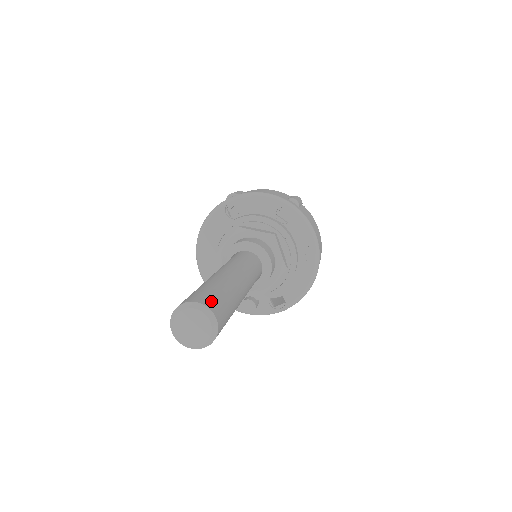
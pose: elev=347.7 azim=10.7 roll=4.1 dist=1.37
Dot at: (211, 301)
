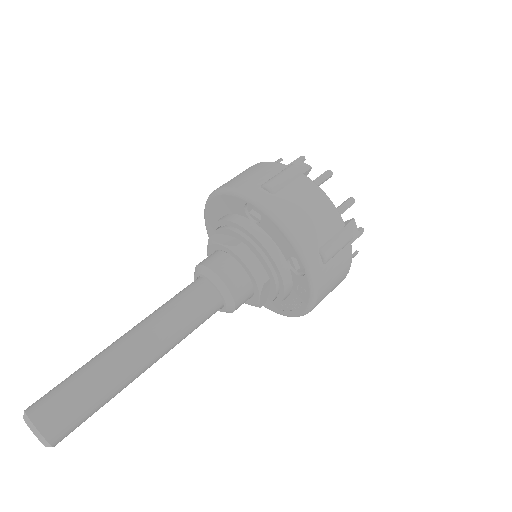
Dot at: (59, 427)
